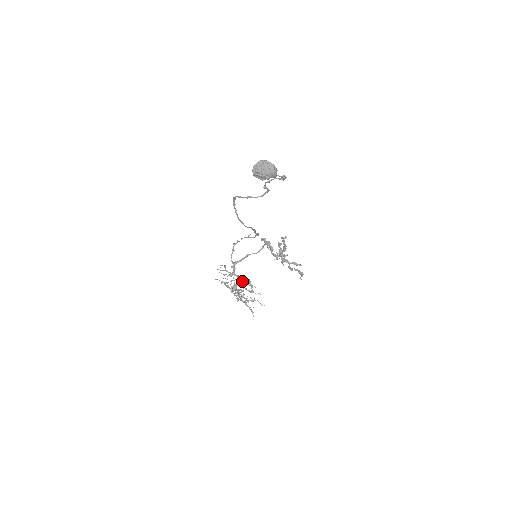
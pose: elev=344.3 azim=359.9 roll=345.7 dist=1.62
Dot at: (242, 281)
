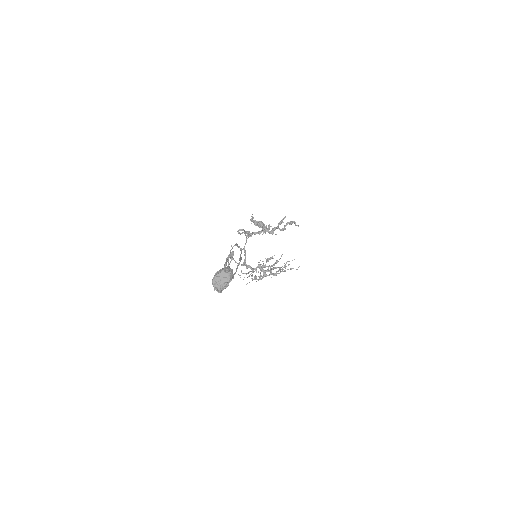
Dot at: (263, 266)
